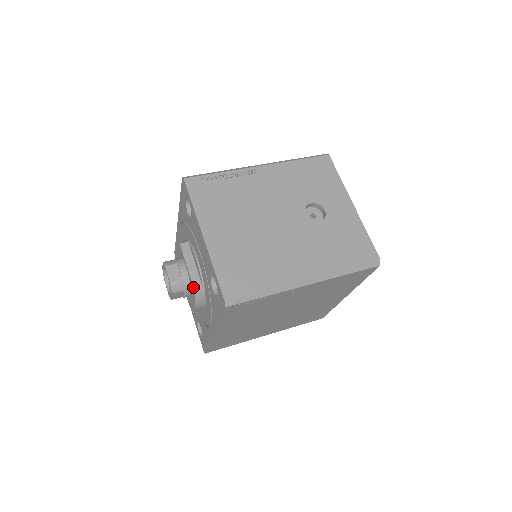
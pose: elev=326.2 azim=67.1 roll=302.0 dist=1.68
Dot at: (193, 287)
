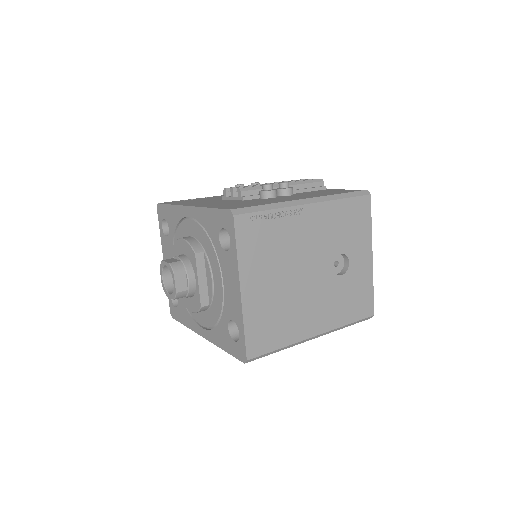
Dot at: (200, 304)
